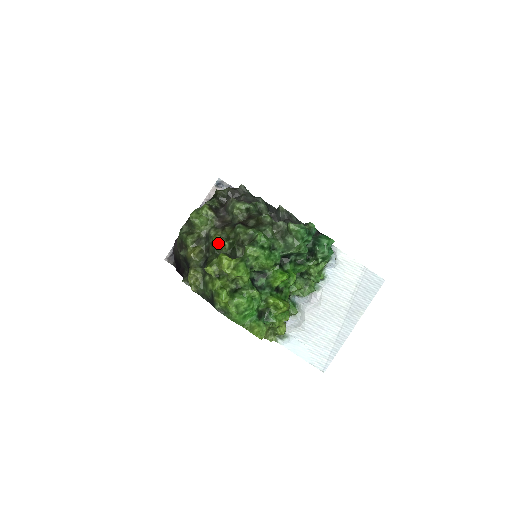
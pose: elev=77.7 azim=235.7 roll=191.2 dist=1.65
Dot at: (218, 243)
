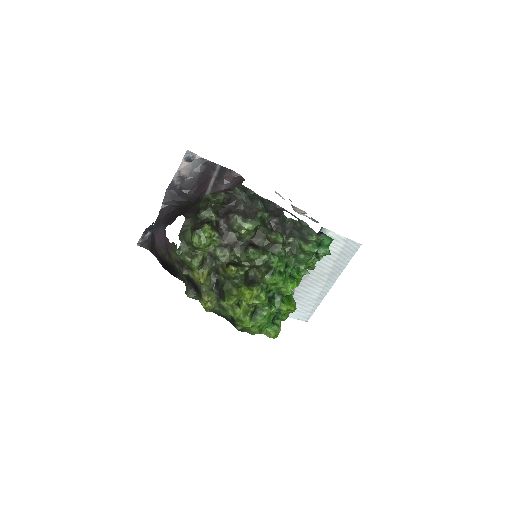
Dot at: (233, 273)
